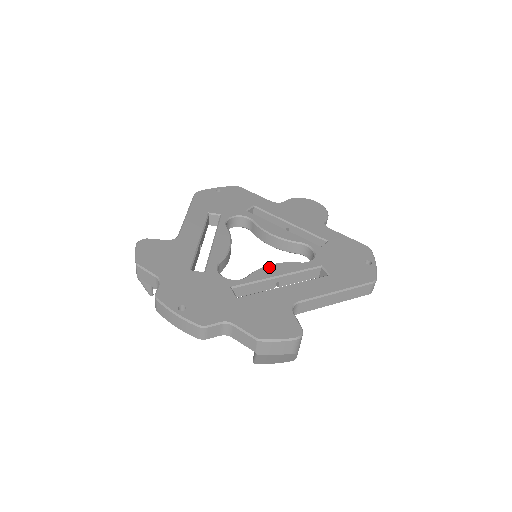
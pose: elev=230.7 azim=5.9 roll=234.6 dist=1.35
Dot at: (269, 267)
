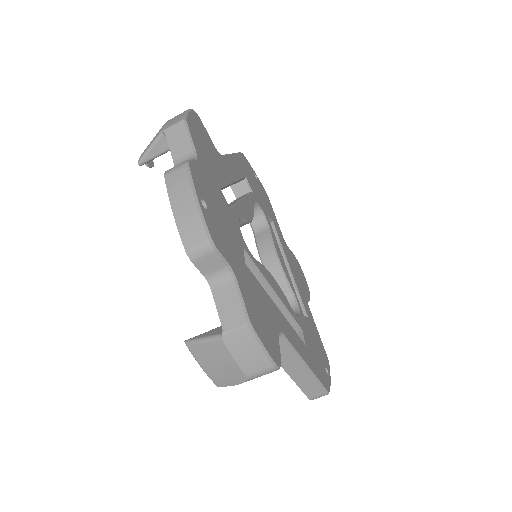
Dot at: (272, 277)
